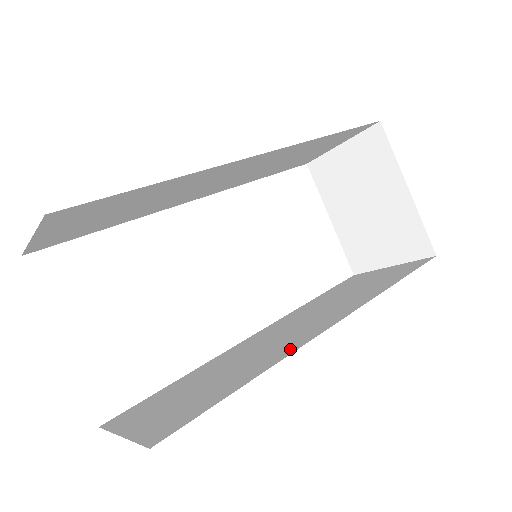
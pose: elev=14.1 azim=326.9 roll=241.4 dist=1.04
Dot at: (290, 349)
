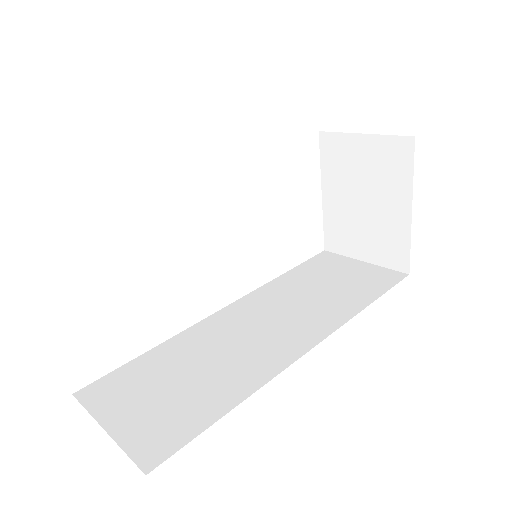
Dot at: (272, 368)
